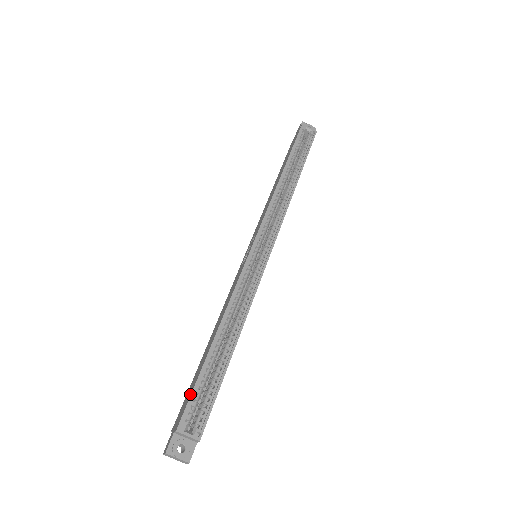
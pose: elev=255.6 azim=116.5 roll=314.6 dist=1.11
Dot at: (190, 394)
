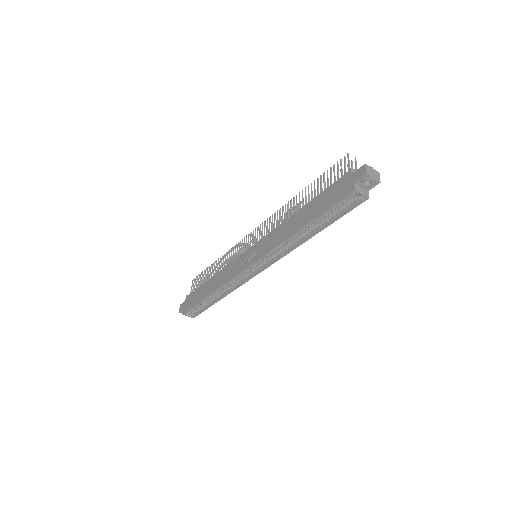
Dot at: (191, 306)
